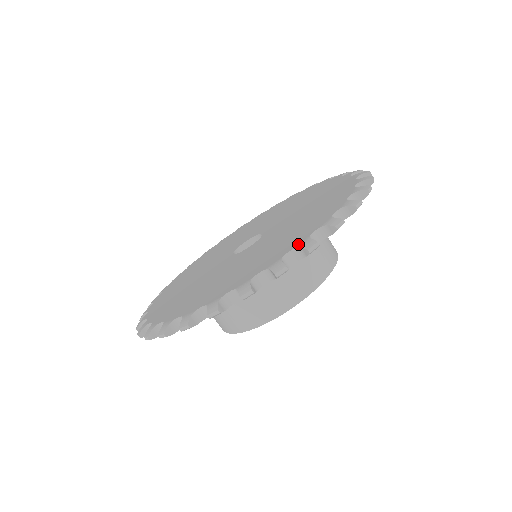
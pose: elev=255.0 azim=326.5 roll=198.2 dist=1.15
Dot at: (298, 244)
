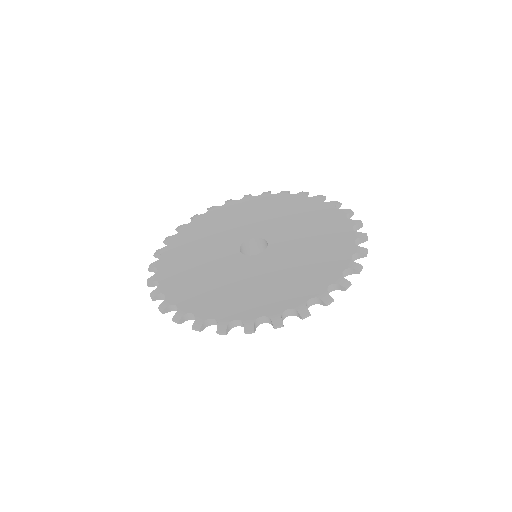
Dot at: (347, 265)
